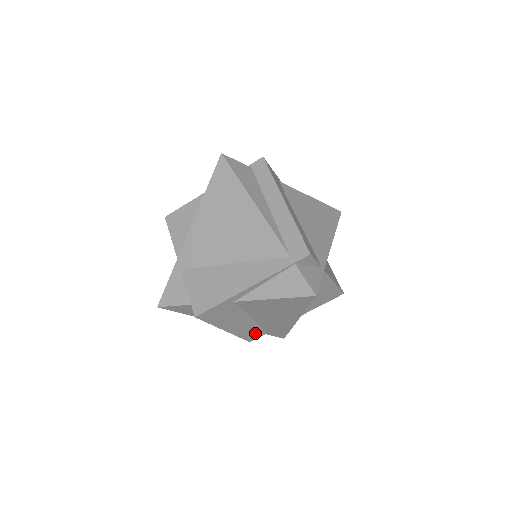
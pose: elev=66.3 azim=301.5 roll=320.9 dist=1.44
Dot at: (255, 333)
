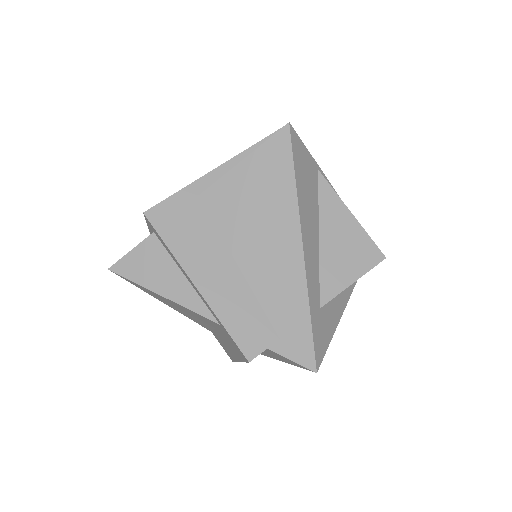
Dot at: (253, 328)
